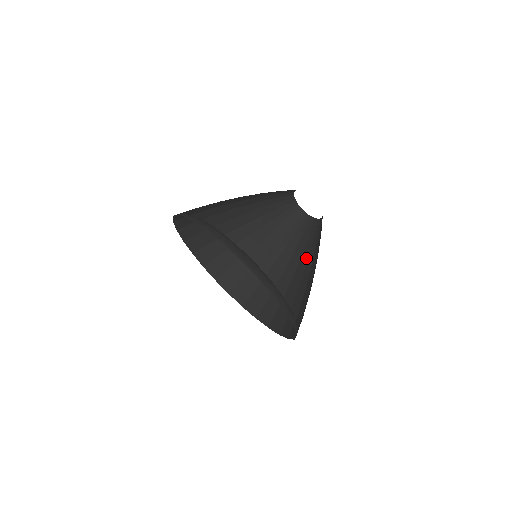
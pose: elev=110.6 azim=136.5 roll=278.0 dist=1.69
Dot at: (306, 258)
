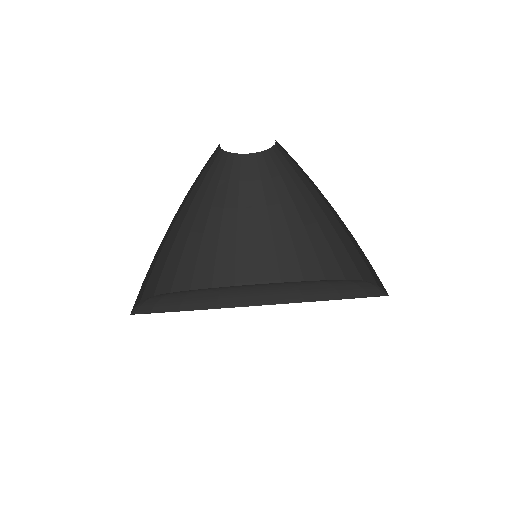
Dot at: (315, 186)
